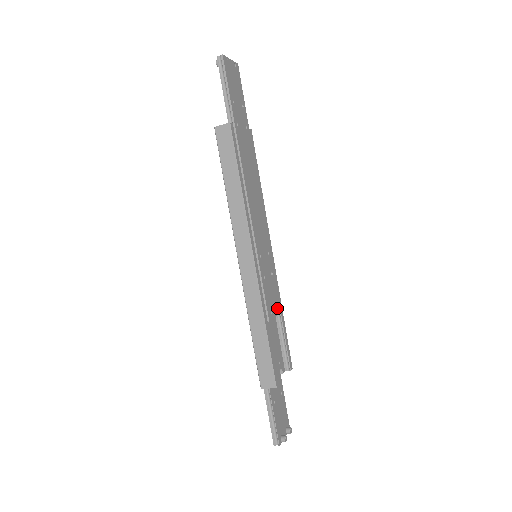
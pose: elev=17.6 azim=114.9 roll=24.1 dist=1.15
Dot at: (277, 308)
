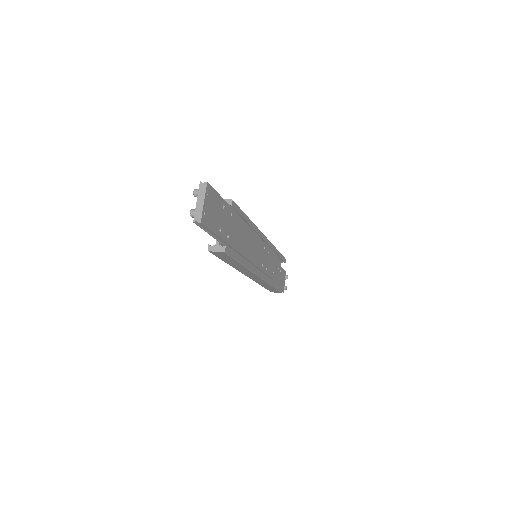
Dot at: (275, 259)
